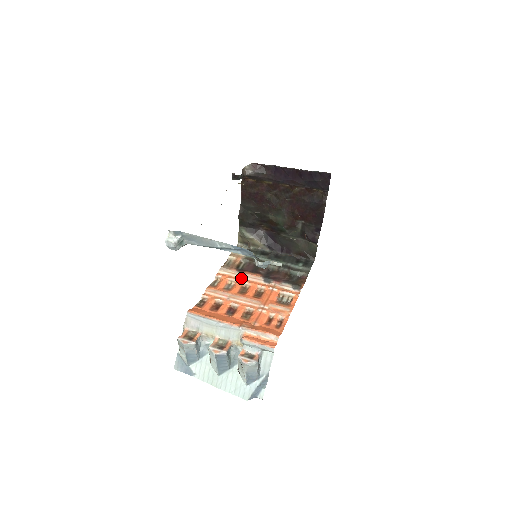
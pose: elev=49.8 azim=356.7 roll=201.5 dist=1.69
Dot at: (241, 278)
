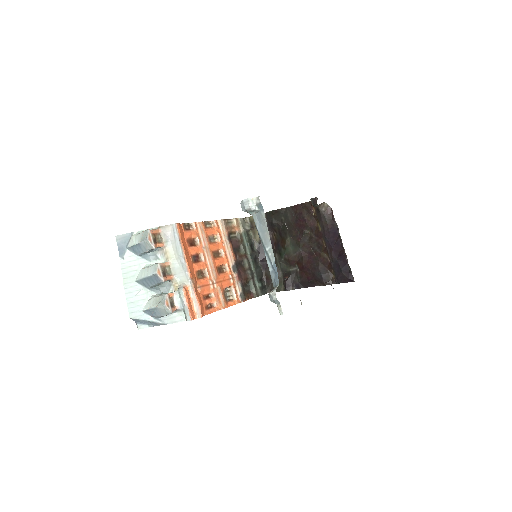
Dot at: (224, 244)
